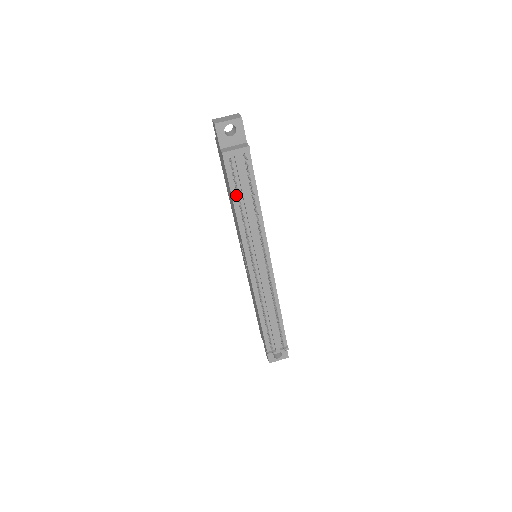
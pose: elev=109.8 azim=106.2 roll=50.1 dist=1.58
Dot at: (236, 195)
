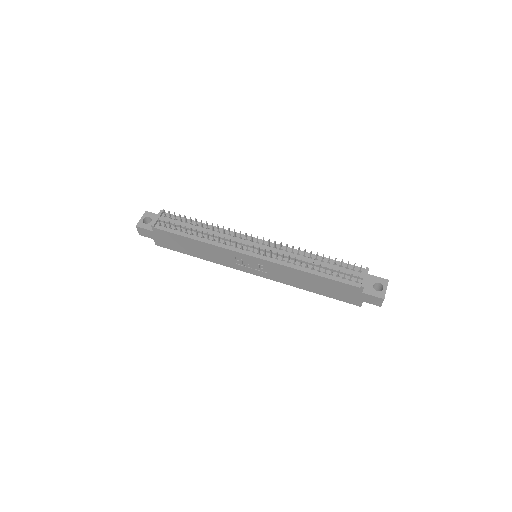
Dot at: (187, 234)
